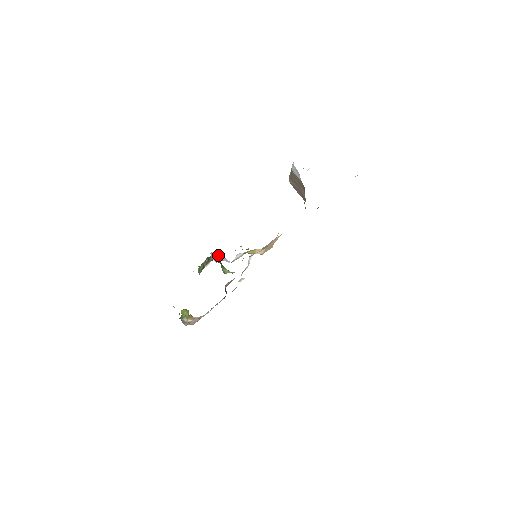
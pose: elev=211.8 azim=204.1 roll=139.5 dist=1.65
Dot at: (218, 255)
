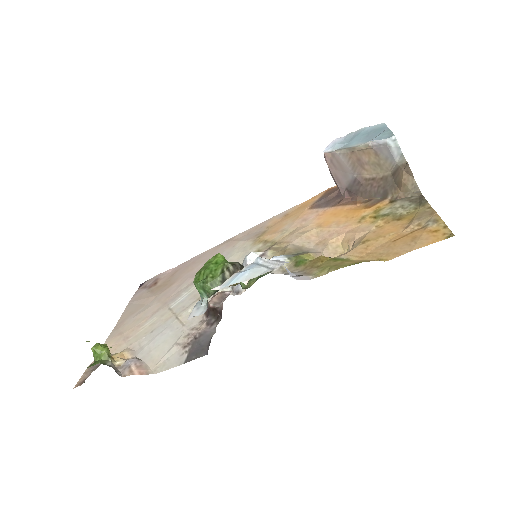
Dot at: occluded
